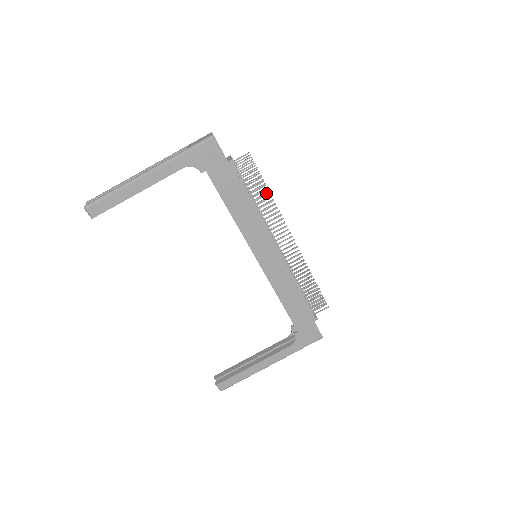
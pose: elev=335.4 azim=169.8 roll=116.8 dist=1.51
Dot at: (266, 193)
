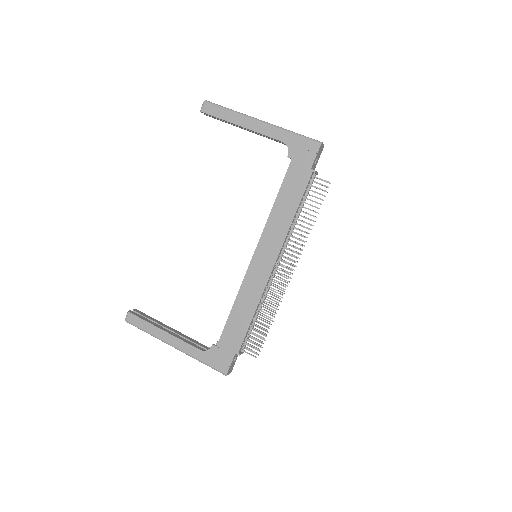
Dot at: (310, 219)
